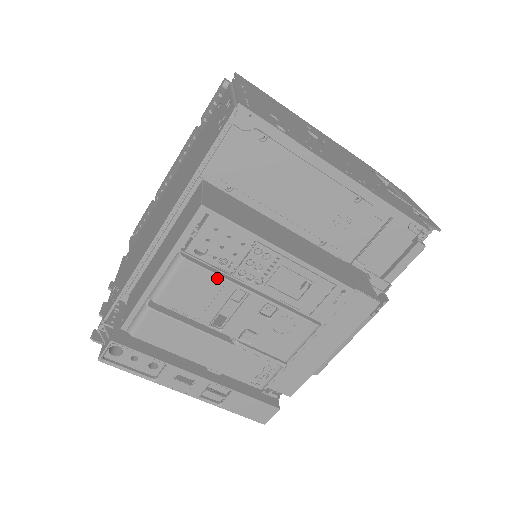
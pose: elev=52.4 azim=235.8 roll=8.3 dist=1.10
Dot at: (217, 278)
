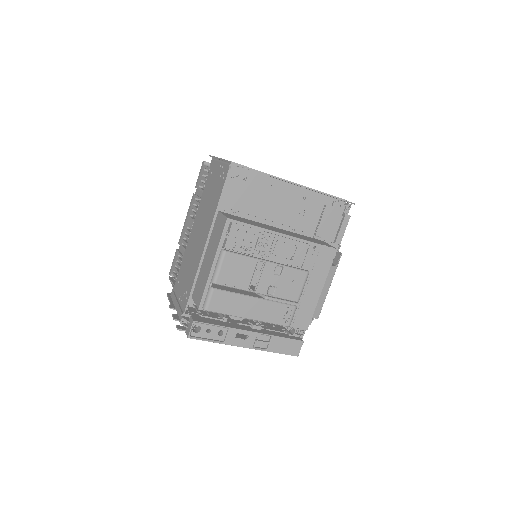
Dot at: (246, 258)
